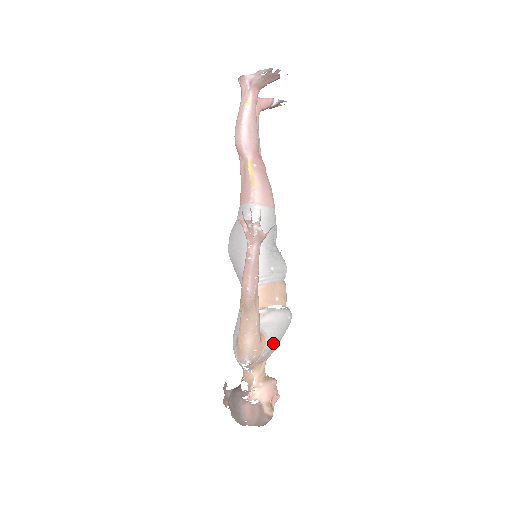
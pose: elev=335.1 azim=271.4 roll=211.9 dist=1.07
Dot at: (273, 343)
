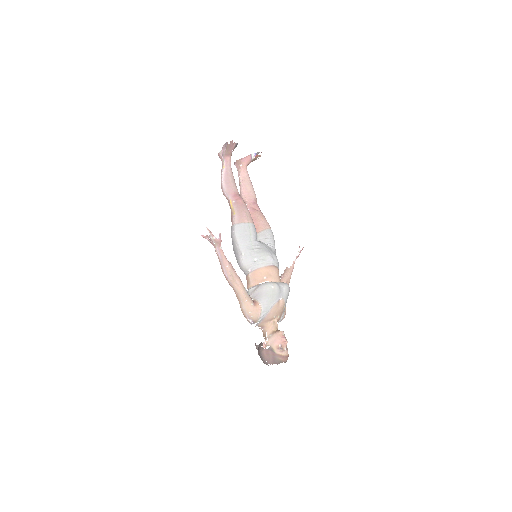
Dot at: (267, 306)
